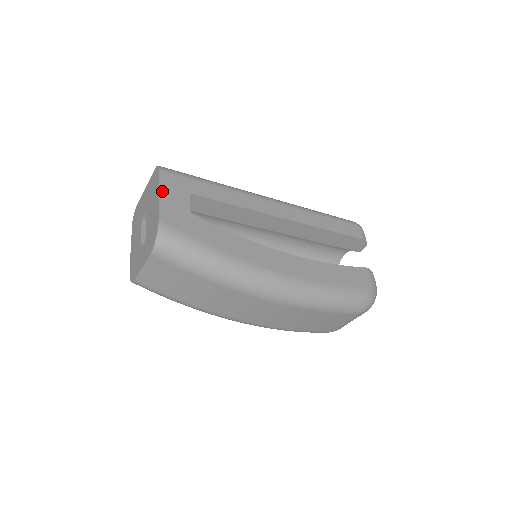
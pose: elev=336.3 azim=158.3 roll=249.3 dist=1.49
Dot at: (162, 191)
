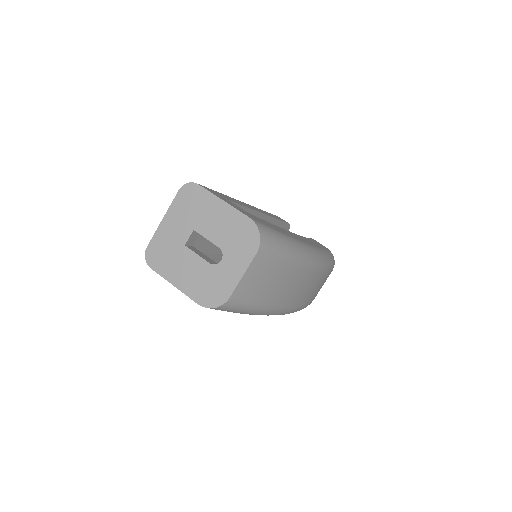
Dot at: (221, 198)
